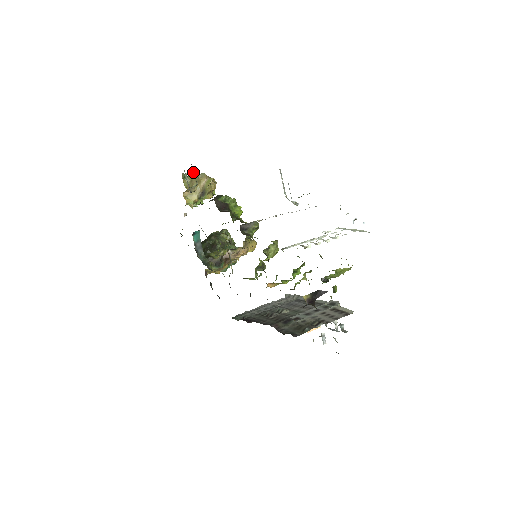
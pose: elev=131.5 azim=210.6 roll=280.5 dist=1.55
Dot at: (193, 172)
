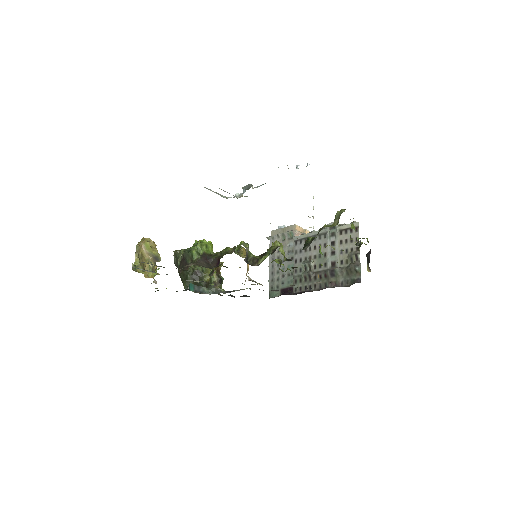
Dot at: occluded
